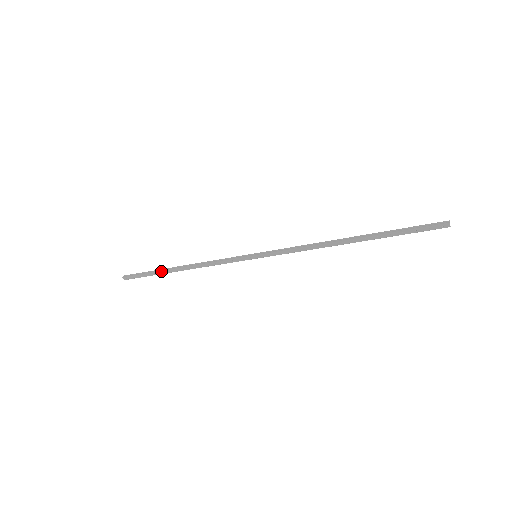
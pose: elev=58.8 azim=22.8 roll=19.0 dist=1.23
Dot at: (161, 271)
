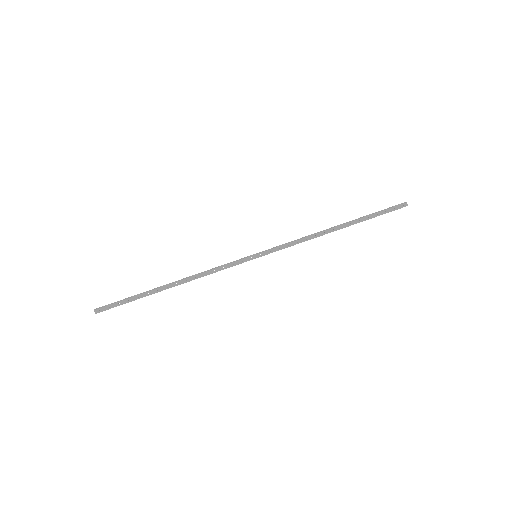
Dot at: (148, 292)
